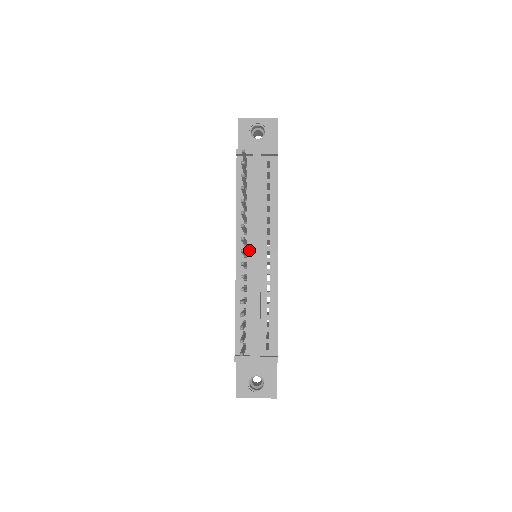
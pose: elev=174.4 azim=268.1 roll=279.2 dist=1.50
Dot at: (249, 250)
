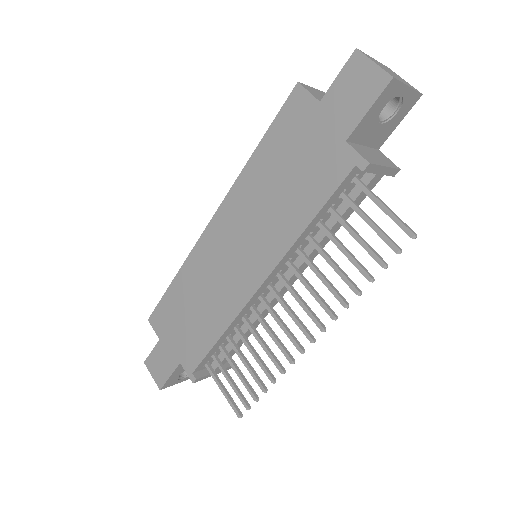
Dot at: (276, 280)
